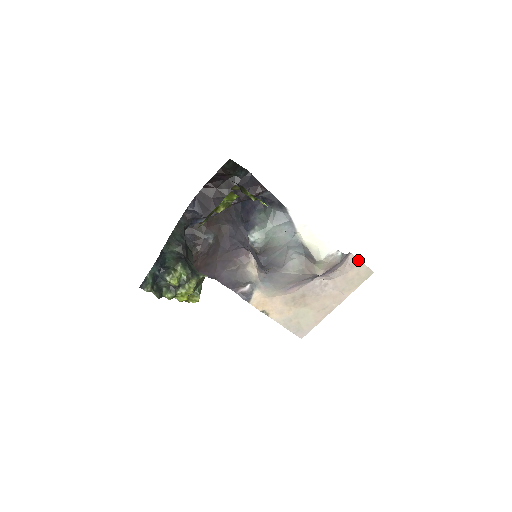
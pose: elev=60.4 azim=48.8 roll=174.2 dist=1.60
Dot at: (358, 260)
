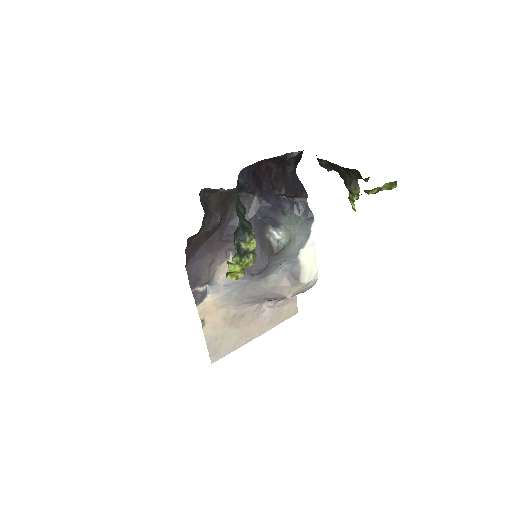
Dot at: (295, 297)
